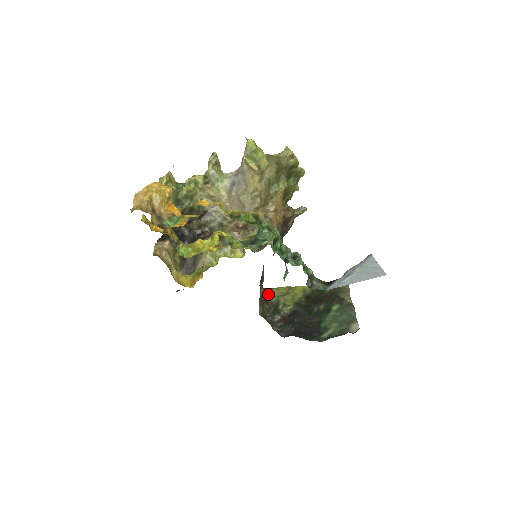
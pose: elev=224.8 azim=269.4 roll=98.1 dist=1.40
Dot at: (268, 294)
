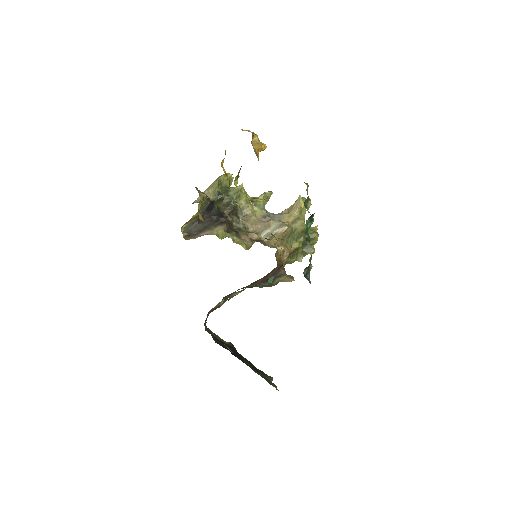
Dot at: occluded
